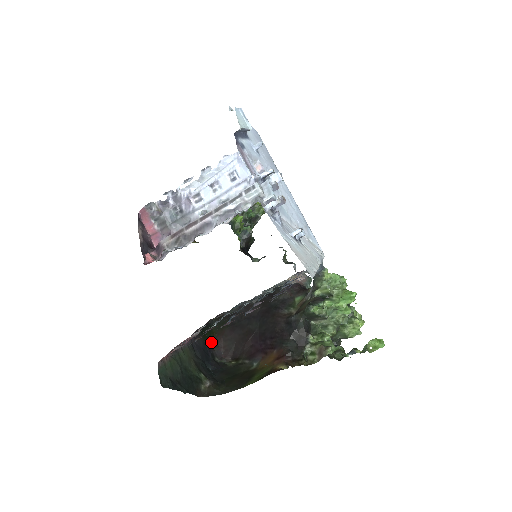
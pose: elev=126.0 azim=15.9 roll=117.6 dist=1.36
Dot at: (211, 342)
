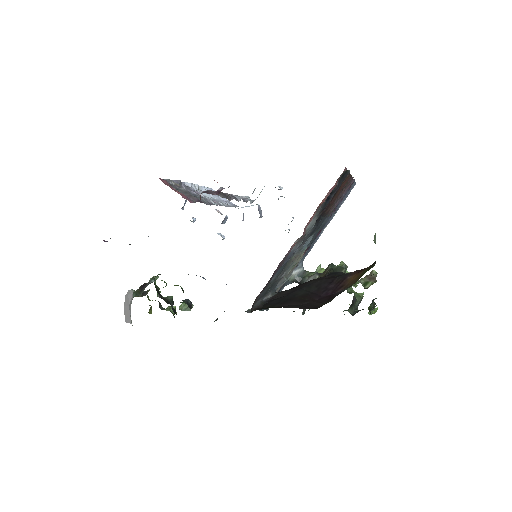
Dot at: occluded
